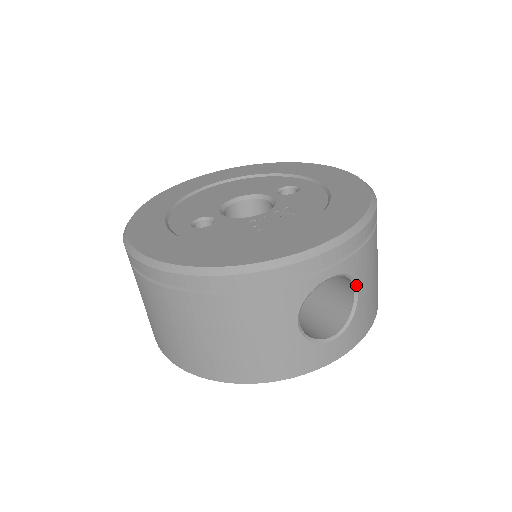
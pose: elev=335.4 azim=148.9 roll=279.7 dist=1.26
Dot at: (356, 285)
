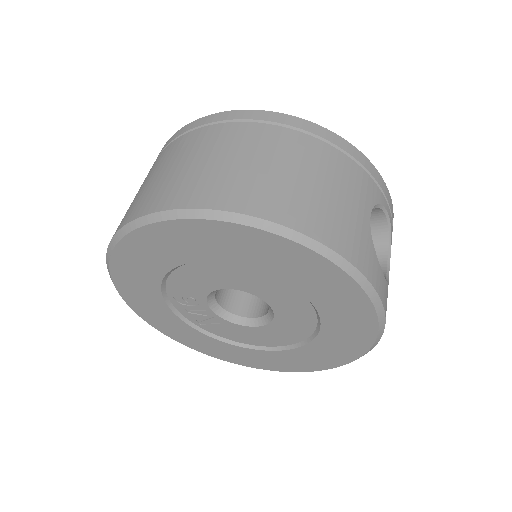
Dot at: occluded
